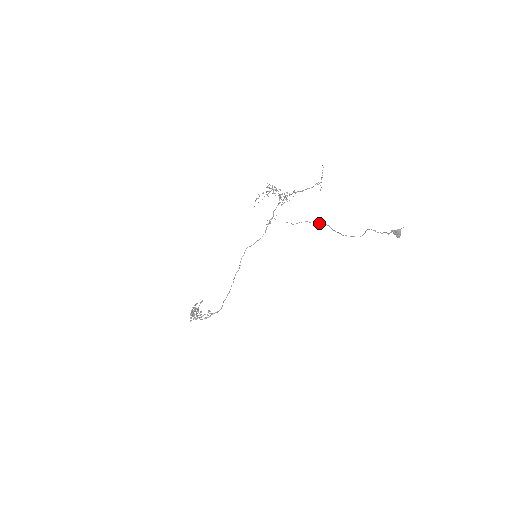
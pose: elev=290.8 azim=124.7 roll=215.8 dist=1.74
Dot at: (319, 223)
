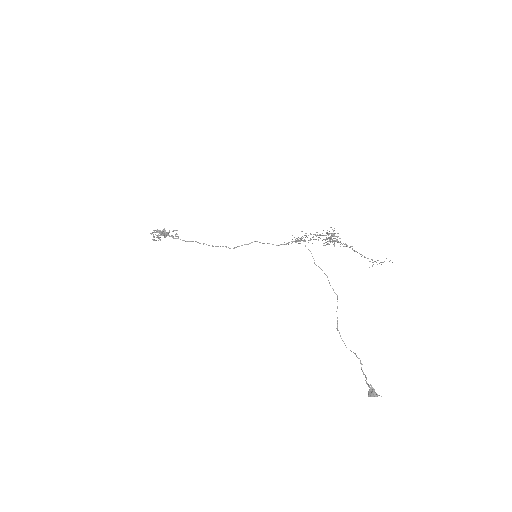
Dot at: occluded
